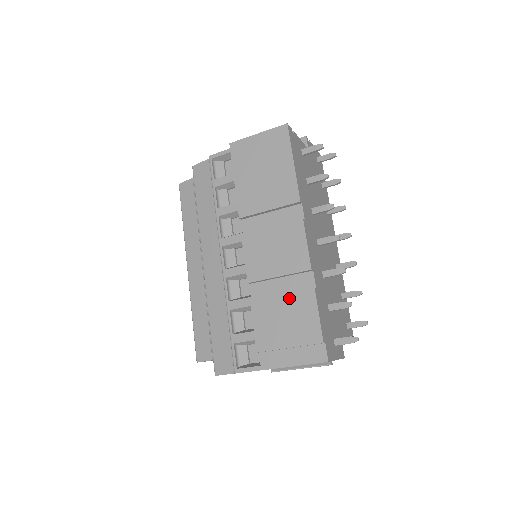
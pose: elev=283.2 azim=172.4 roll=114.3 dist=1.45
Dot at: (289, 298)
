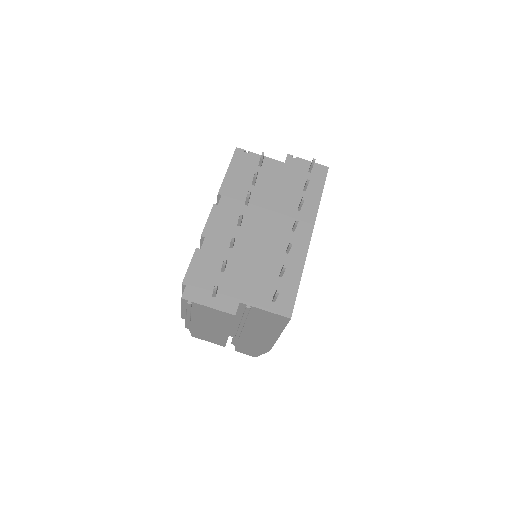
Dot at: occluded
